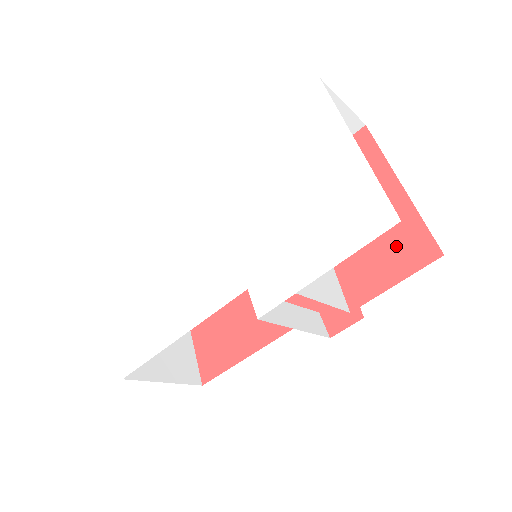
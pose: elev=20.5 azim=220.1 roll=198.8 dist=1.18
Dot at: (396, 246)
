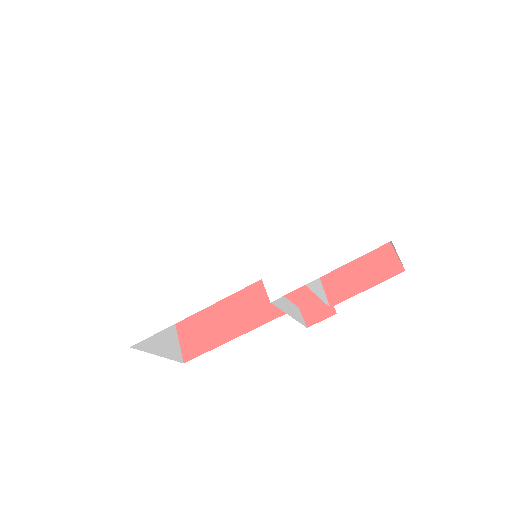
Dot at: (370, 261)
